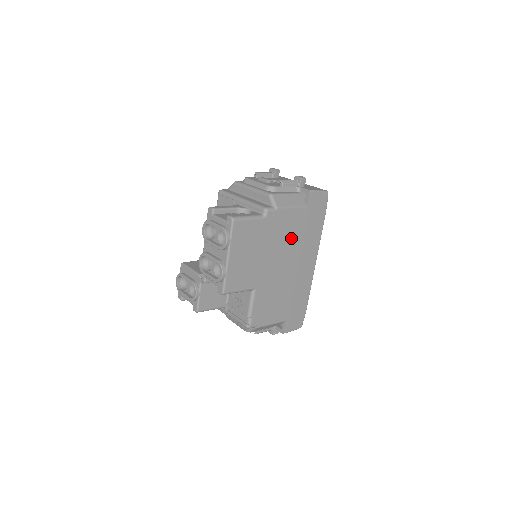
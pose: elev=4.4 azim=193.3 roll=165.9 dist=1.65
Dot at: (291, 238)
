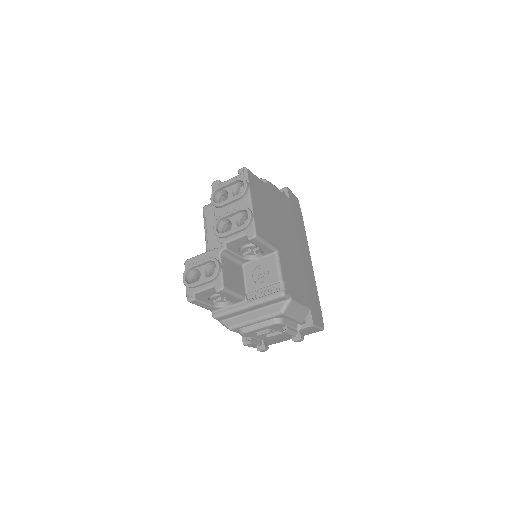
Dot at: (288, 219)
